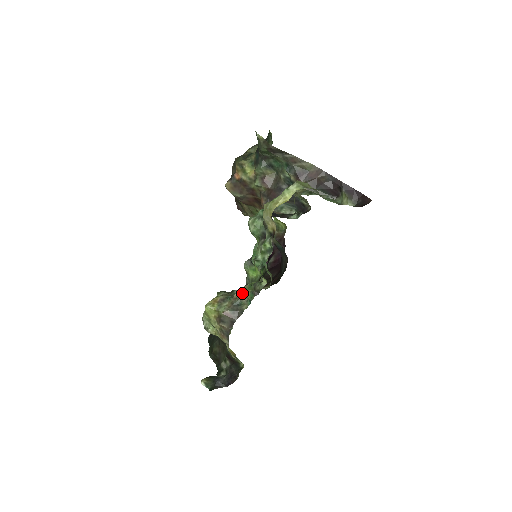
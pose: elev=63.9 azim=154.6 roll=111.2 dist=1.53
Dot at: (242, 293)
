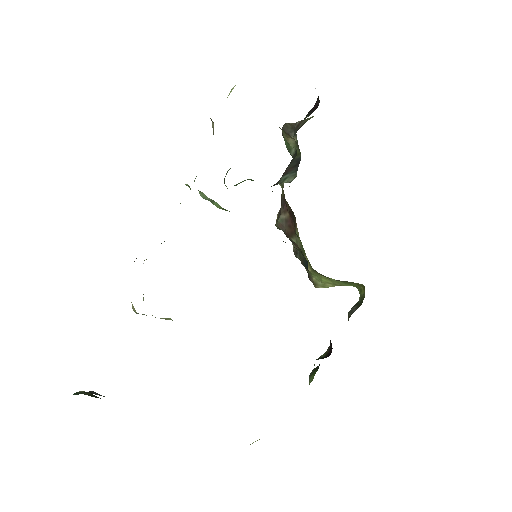
Dot at: occluded
